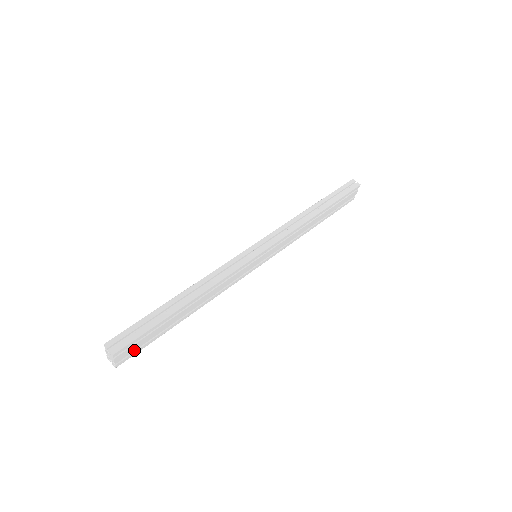
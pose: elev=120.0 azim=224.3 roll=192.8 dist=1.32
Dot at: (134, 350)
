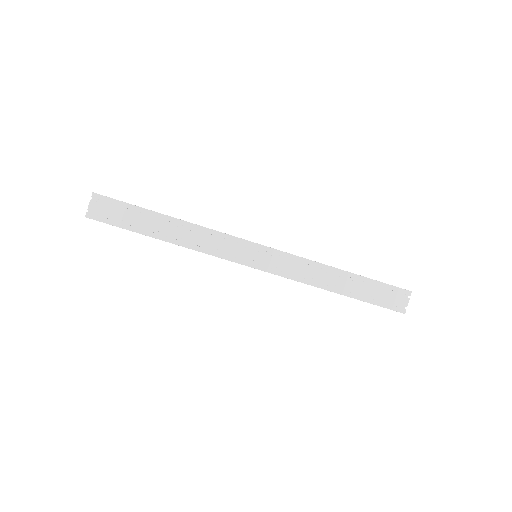
Dot at: (107, 215)
